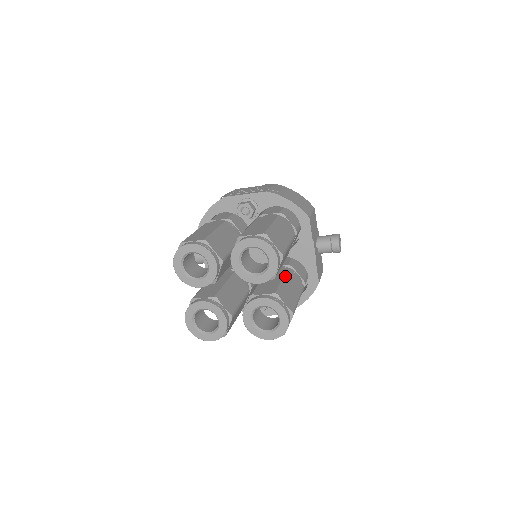
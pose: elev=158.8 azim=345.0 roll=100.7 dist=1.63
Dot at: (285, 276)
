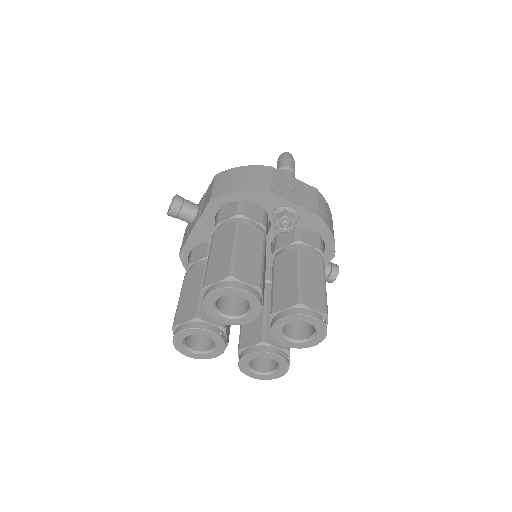
Dot at: occluded
